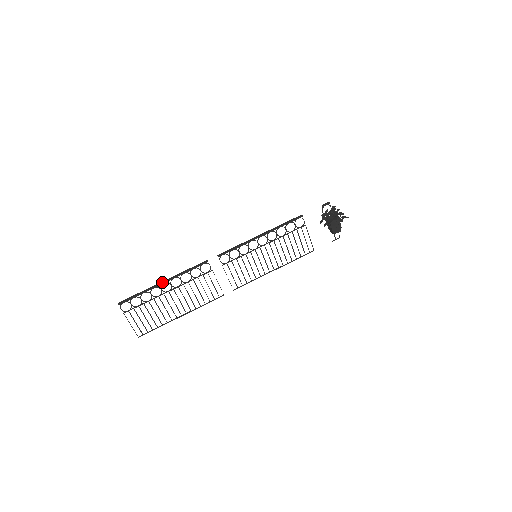
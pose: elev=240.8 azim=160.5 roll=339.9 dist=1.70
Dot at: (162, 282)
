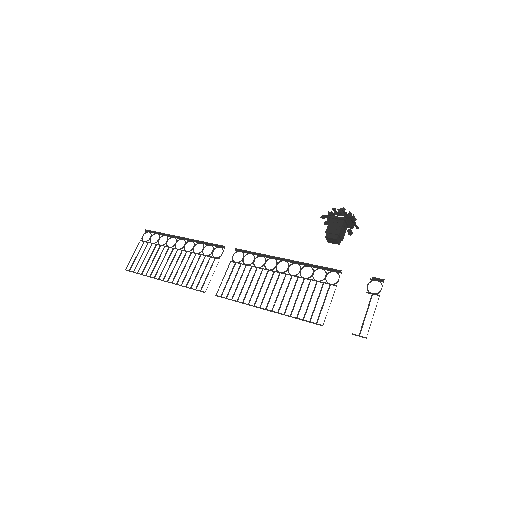
Dot at: (182, 237)
